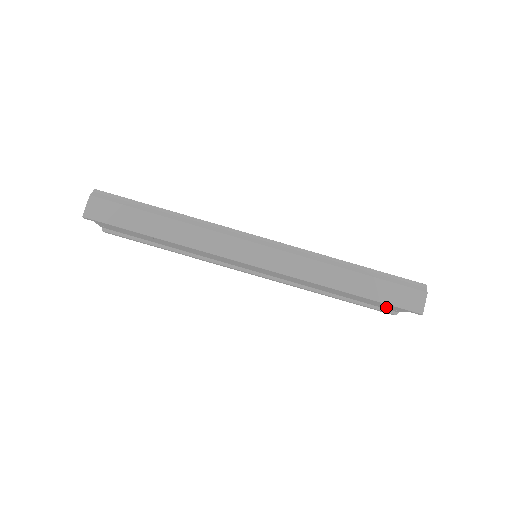
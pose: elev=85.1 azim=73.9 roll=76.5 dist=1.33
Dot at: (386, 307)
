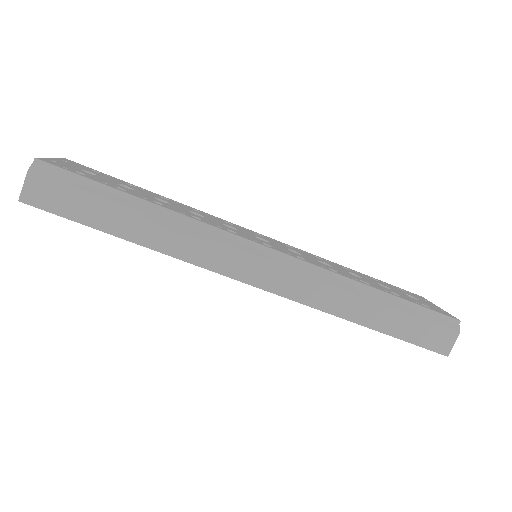
Dot at: occluded
